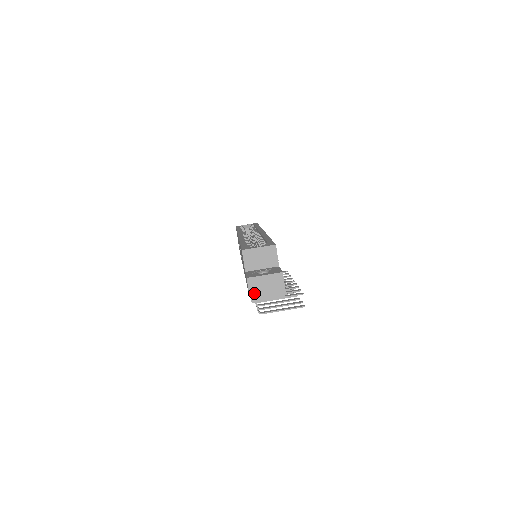
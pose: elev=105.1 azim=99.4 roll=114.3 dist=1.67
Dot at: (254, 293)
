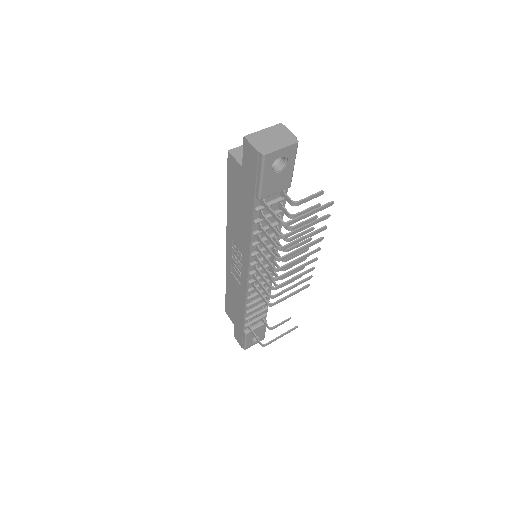
Dot at: (260, 146)
